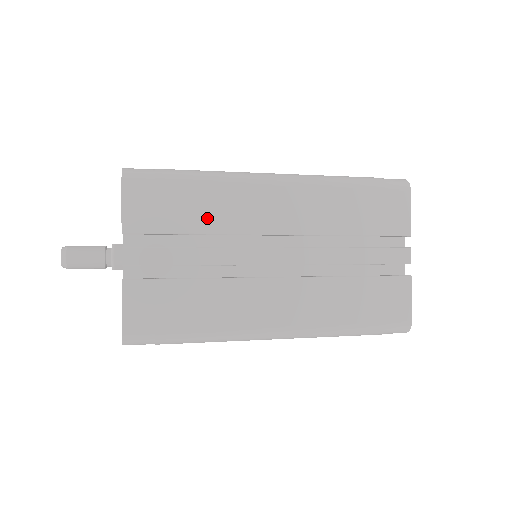
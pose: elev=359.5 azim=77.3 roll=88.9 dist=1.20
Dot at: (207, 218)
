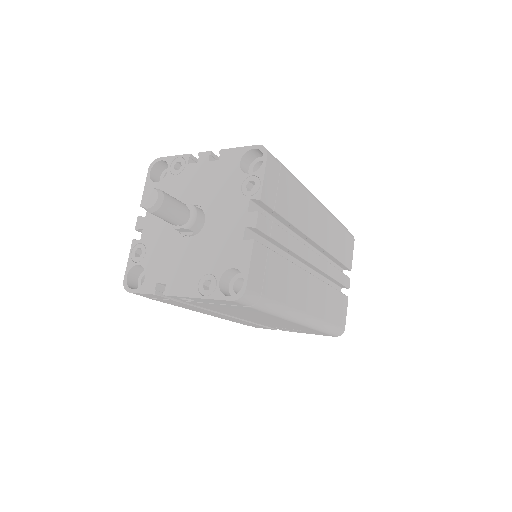
Dot at: (295, 212)
